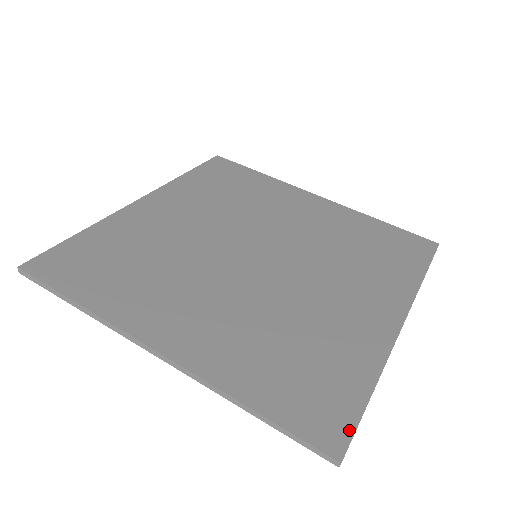
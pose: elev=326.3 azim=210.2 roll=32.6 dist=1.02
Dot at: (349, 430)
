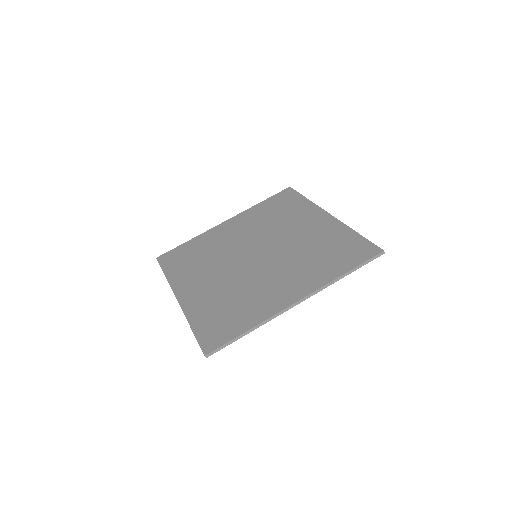
Dot at: (219, 345)
